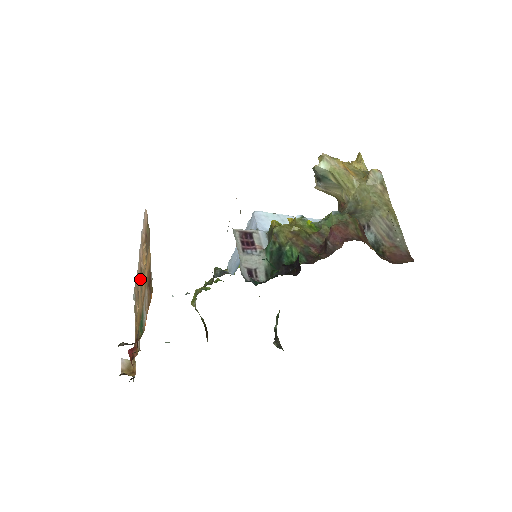
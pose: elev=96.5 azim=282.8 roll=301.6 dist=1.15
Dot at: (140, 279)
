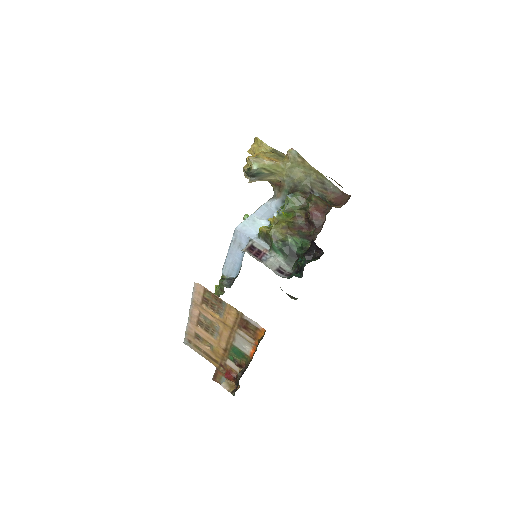
Dot at: (202, 328)
